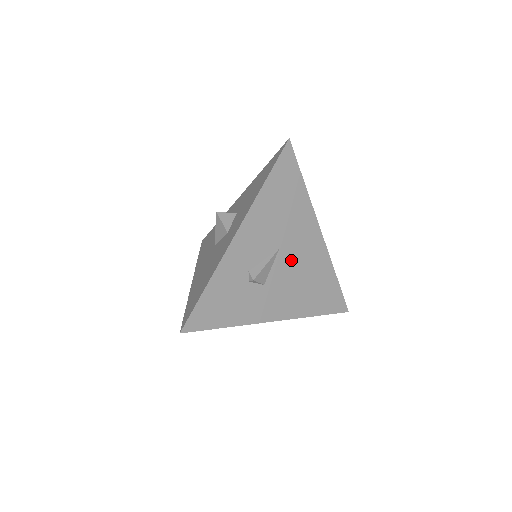
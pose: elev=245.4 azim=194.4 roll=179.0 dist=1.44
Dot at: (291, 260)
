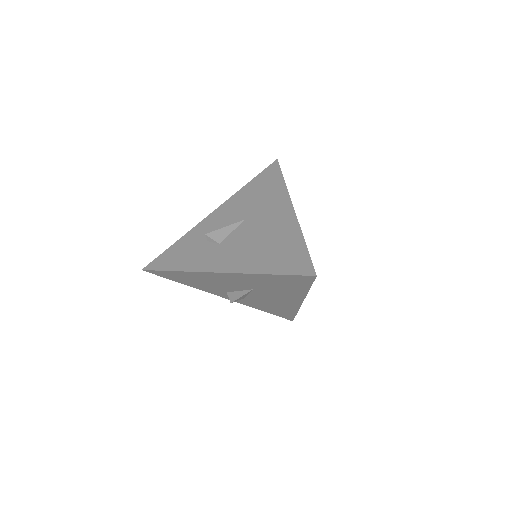
Dot at: (253, 228)
